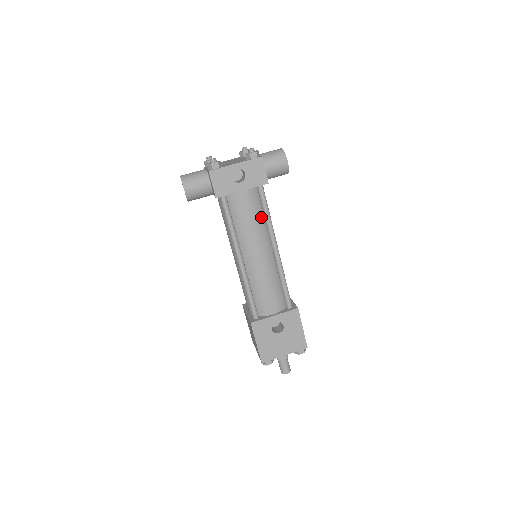
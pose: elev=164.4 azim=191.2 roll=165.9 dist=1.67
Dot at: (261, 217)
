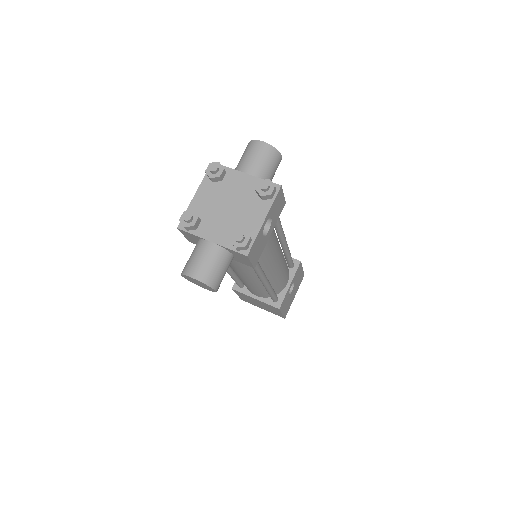
Dot at: (274, 233)
